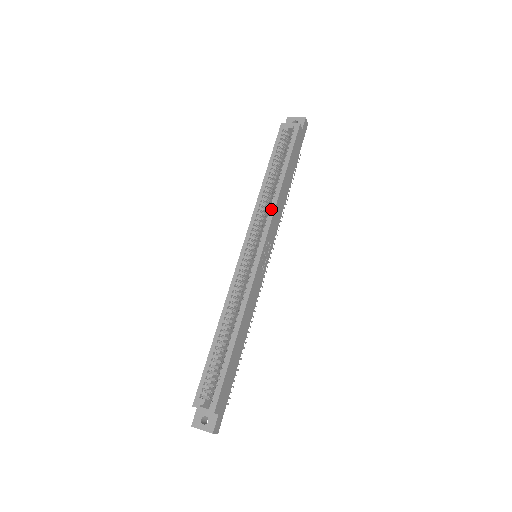
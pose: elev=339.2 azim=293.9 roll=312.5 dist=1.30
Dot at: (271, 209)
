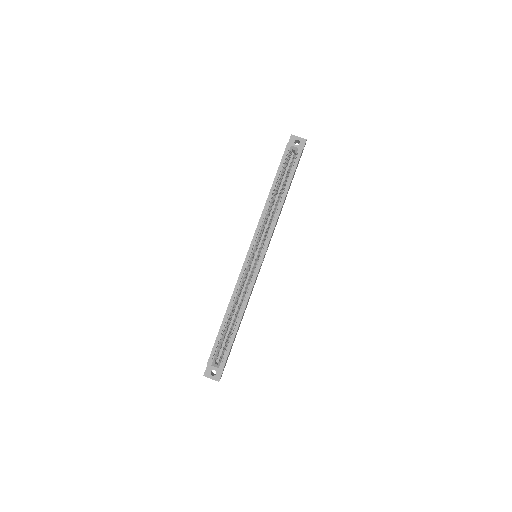
Dot at: (273, 223)
